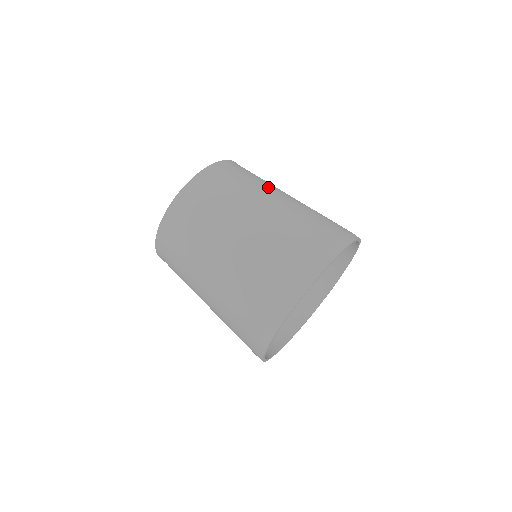
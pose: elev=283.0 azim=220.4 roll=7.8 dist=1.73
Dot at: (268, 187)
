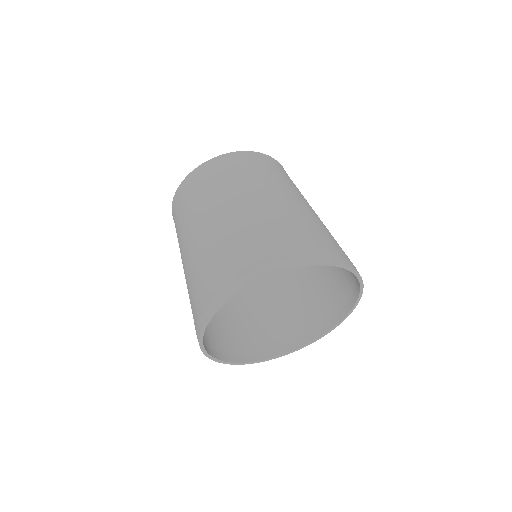
Dot at: (273, 185)
